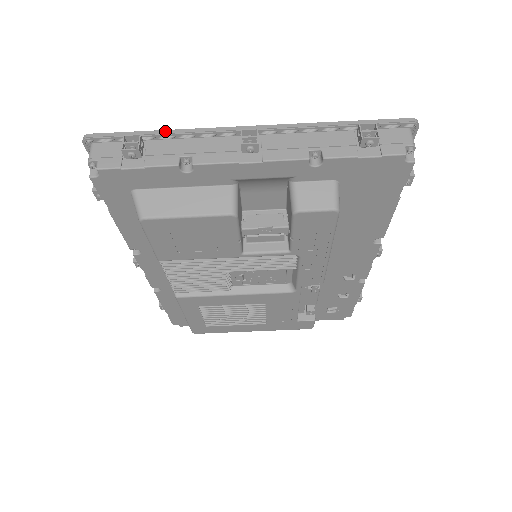
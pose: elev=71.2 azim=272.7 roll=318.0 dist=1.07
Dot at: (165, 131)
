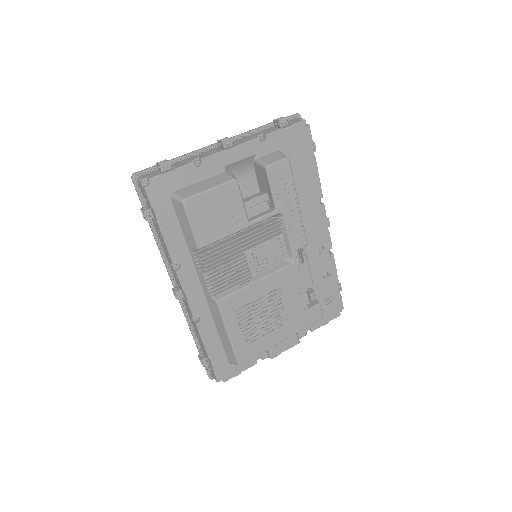
Dot at: (177, 157)
